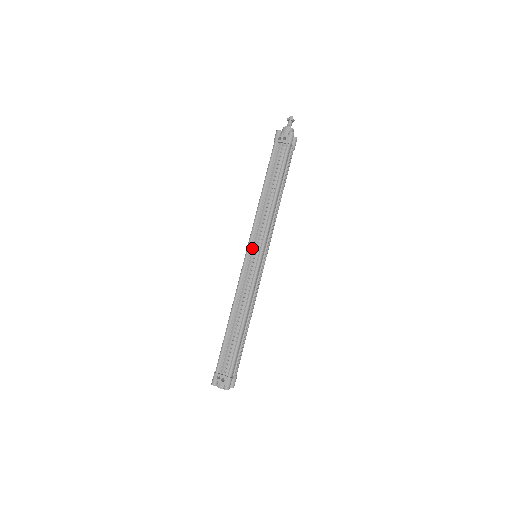
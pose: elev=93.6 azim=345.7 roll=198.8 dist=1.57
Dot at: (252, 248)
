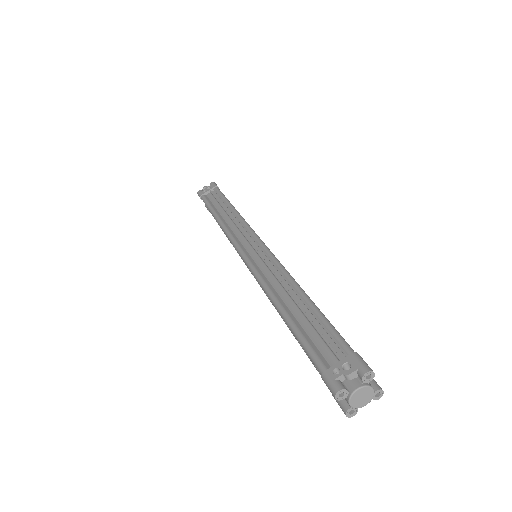
Dot at: (244, 248)
